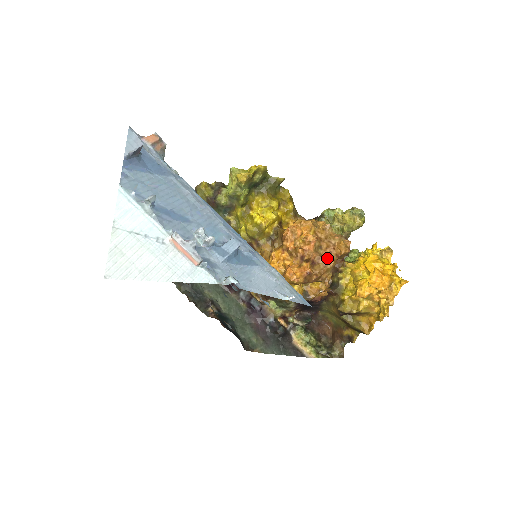
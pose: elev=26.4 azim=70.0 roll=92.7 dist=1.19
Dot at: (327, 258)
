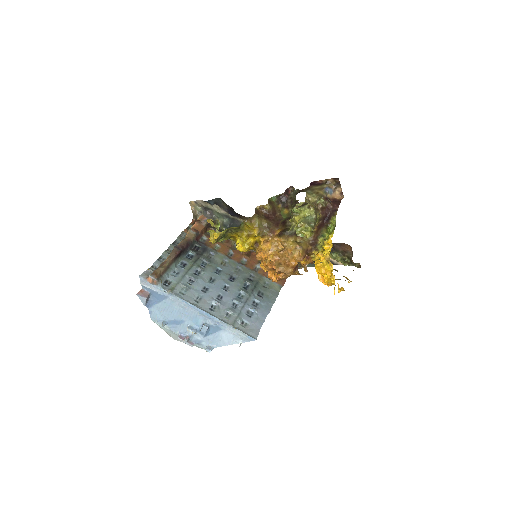
Dot at: (286, 271)
